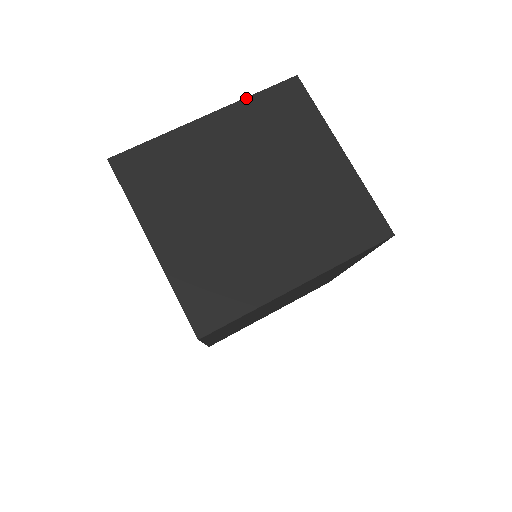
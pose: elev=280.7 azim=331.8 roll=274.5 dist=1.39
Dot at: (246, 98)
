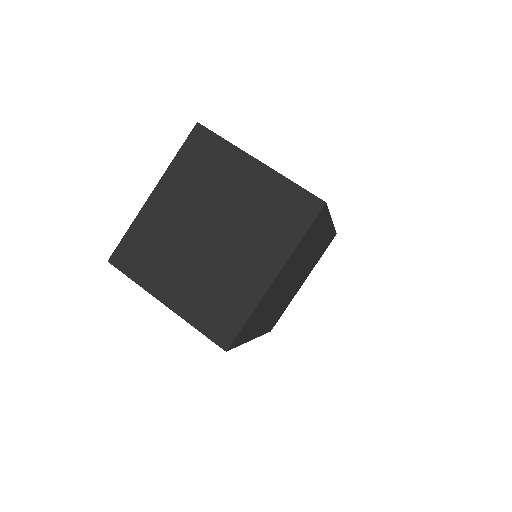
Dot at: (171, 163)
